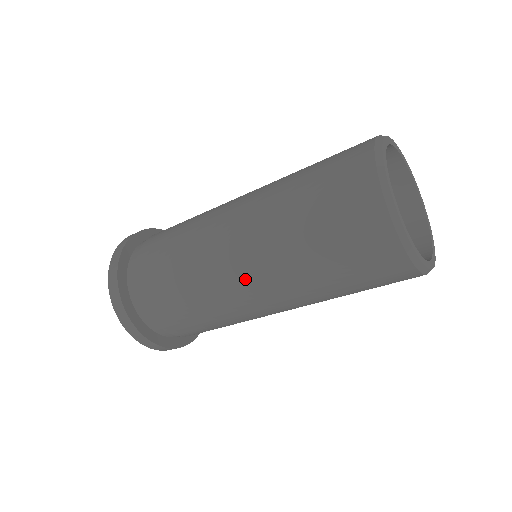
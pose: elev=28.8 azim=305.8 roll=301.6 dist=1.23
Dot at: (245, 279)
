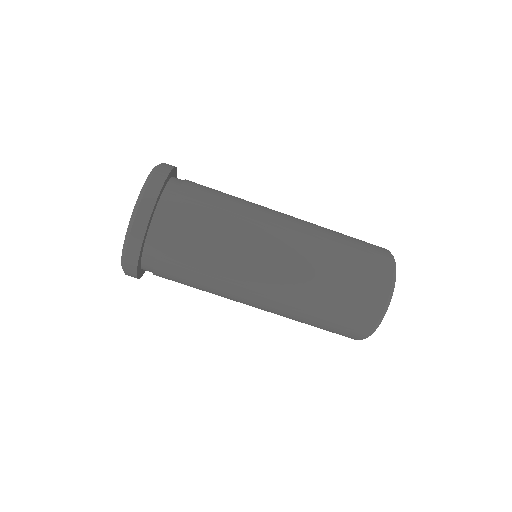
Dot at: (285, 223)
